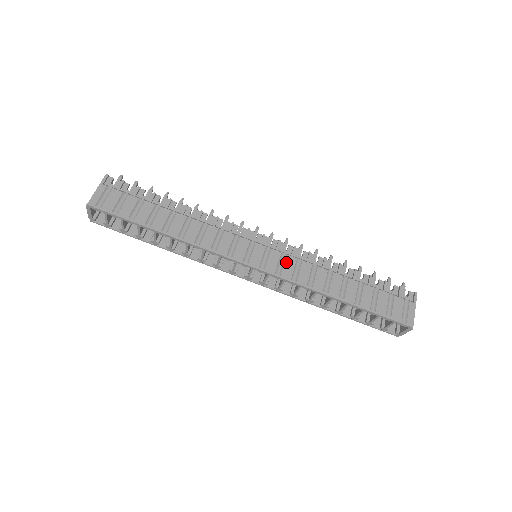
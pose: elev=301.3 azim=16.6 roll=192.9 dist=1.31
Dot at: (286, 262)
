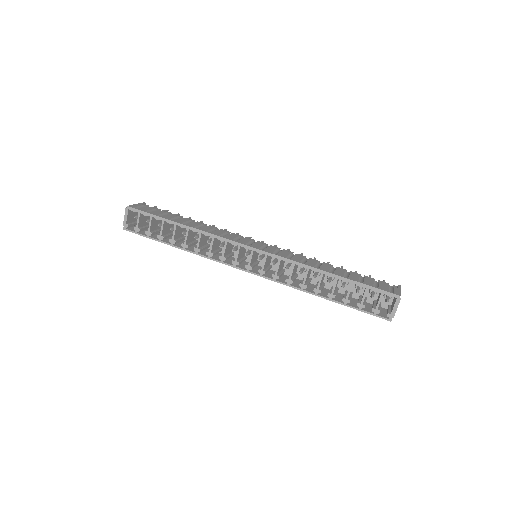
Dot at: (281, 252)
